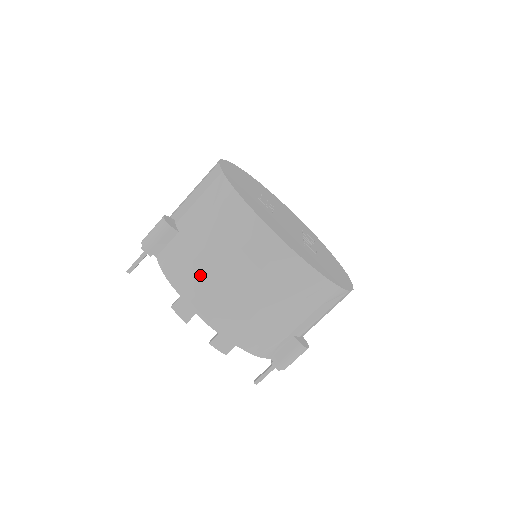
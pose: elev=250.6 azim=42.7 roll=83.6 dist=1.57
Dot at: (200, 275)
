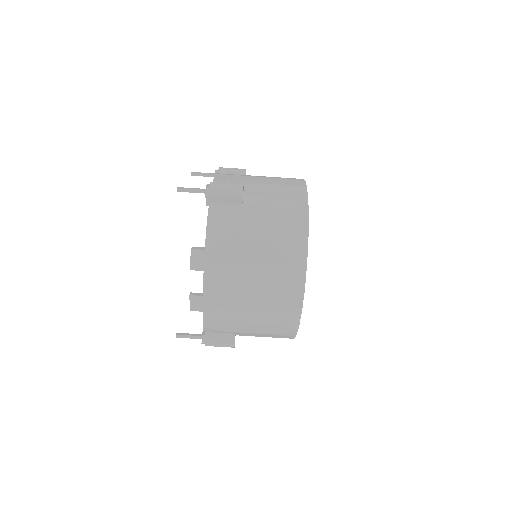
Dot at: (233, 251)
